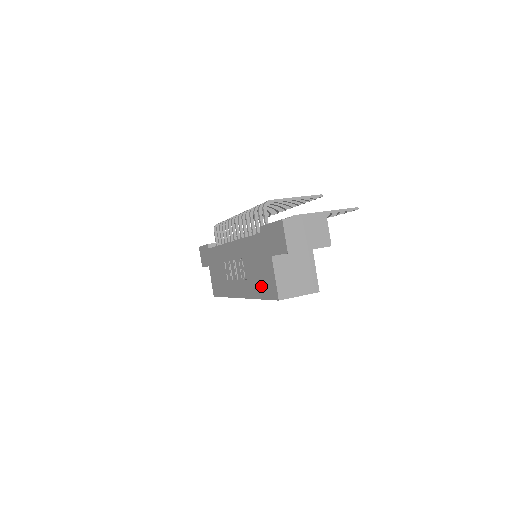
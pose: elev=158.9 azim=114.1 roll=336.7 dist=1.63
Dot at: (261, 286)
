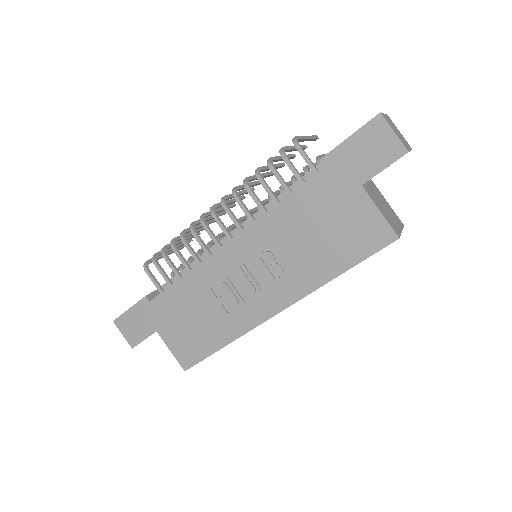
Dot at: (341, 251)
